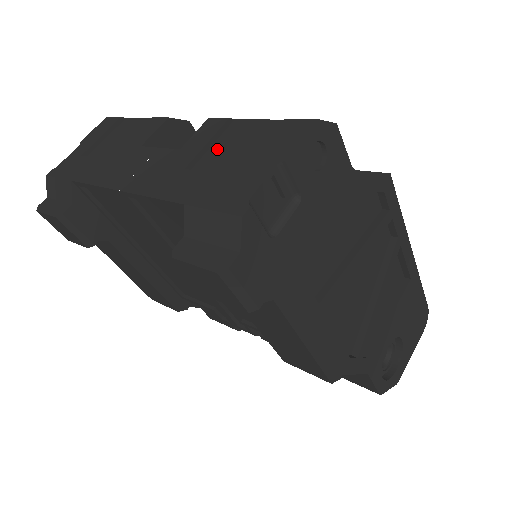
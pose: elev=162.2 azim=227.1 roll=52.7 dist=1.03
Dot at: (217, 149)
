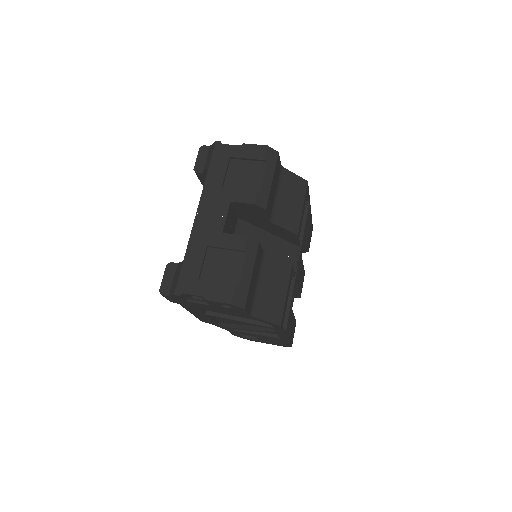
Dot at: (223, 255)
